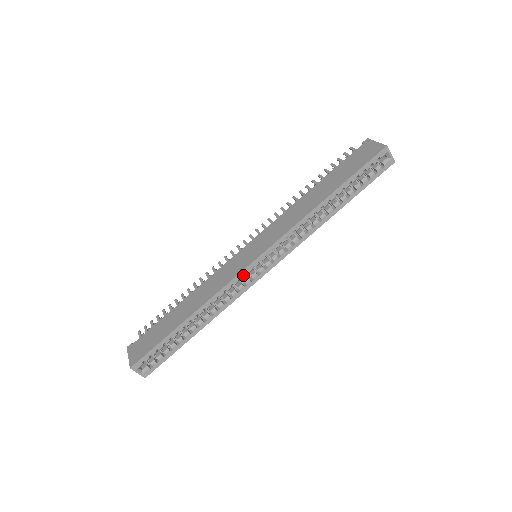
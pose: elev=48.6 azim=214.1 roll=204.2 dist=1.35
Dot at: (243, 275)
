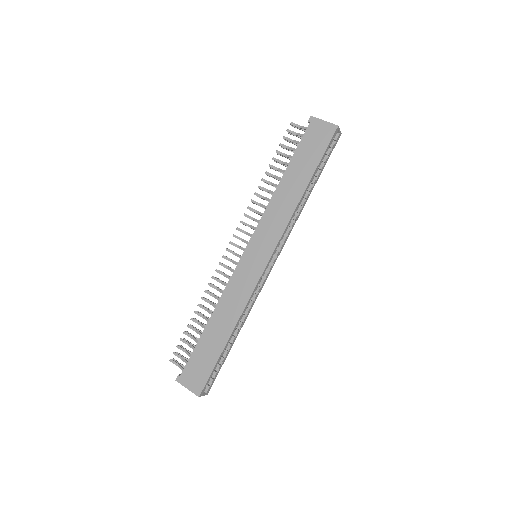
Dot at: (260, 280)
